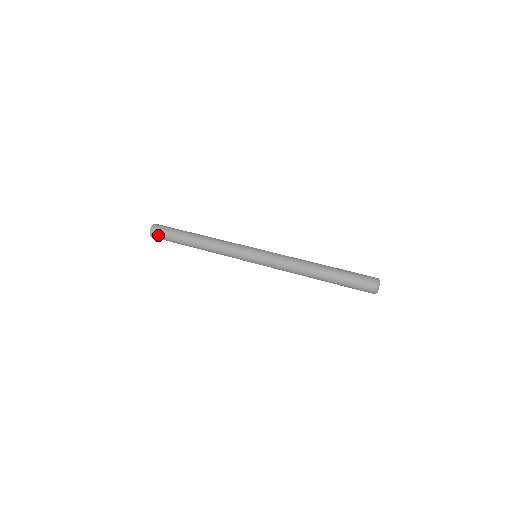
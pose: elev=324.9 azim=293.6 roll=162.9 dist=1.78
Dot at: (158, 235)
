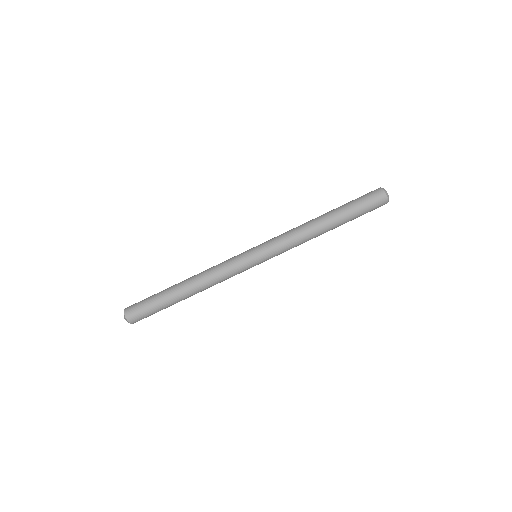
Dot at: (141, 319)
